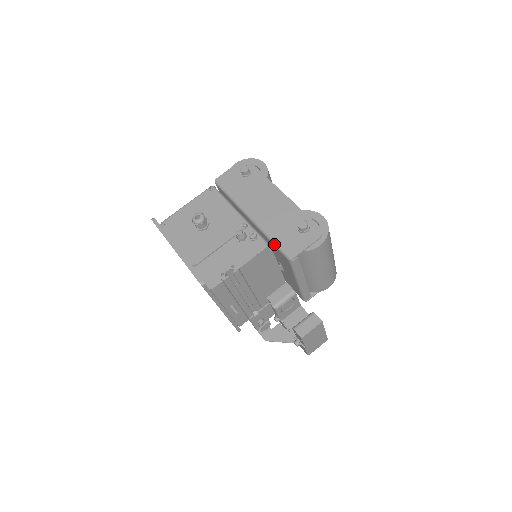
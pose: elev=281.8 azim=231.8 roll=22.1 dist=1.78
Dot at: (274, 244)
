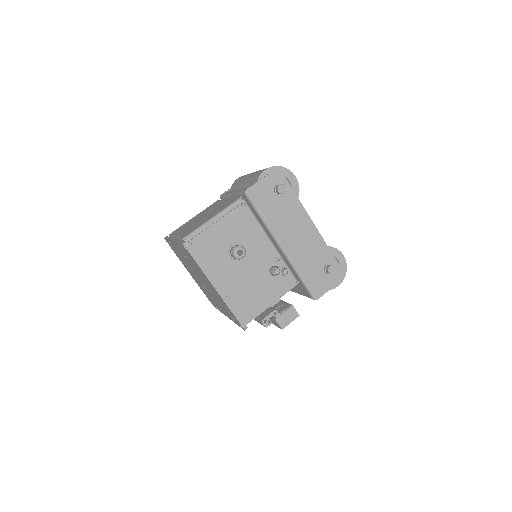
Dot at: (302, 281)
